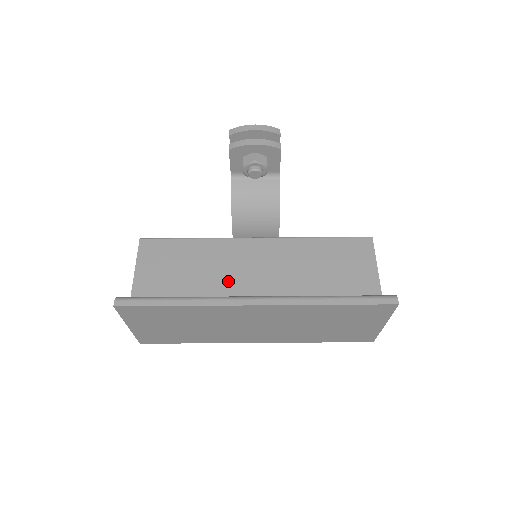
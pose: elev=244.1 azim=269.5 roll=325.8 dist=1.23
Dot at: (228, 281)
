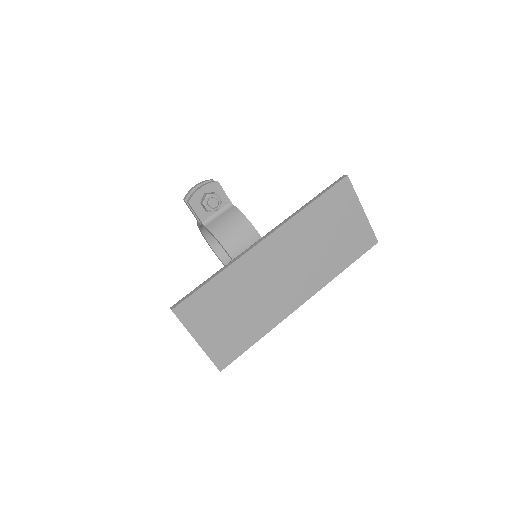
Dot at: occluded
